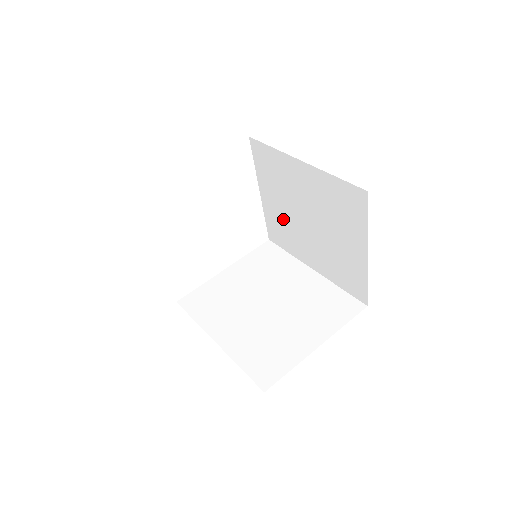
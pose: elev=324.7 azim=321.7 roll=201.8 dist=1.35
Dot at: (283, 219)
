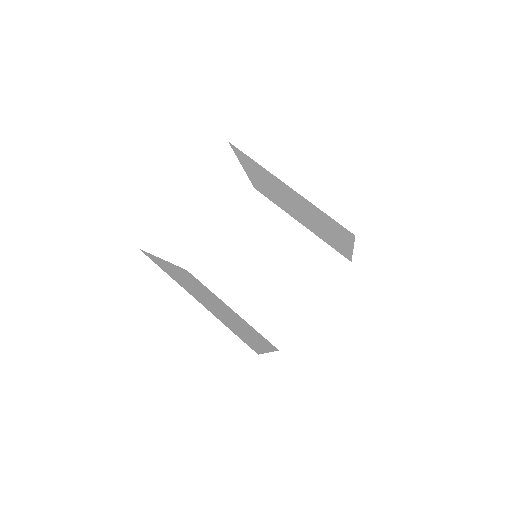
Dot at: (270, 192)
